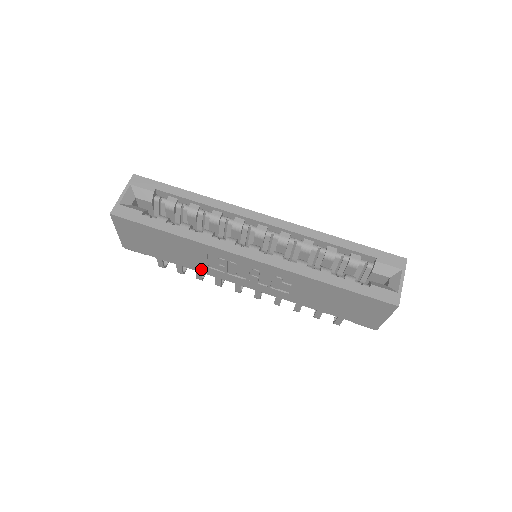
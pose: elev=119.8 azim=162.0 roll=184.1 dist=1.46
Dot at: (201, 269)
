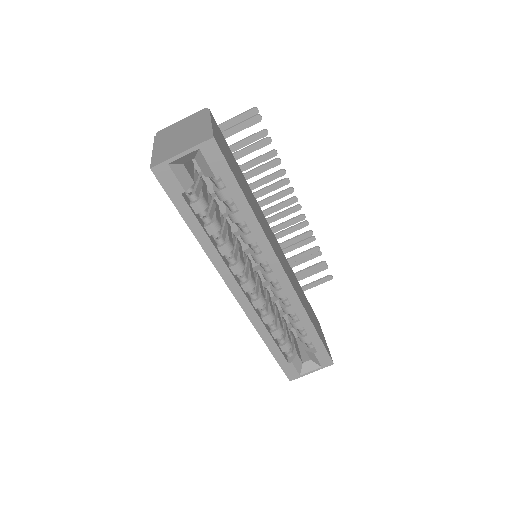
Dot at: occluded
